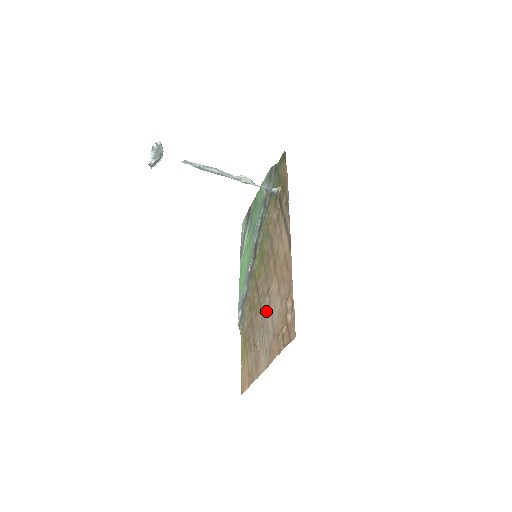
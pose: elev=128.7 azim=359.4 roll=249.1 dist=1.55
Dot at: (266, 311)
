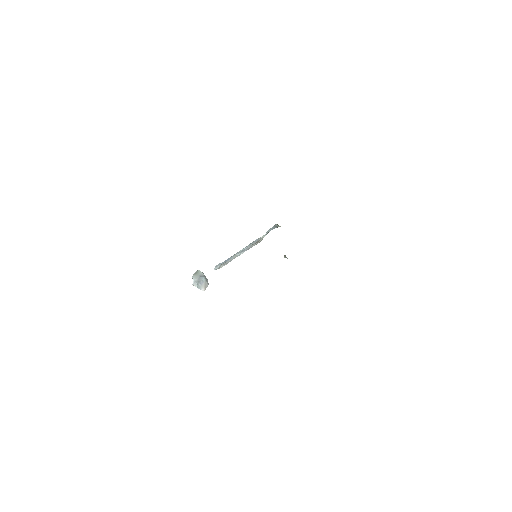
Dot at: occluded
